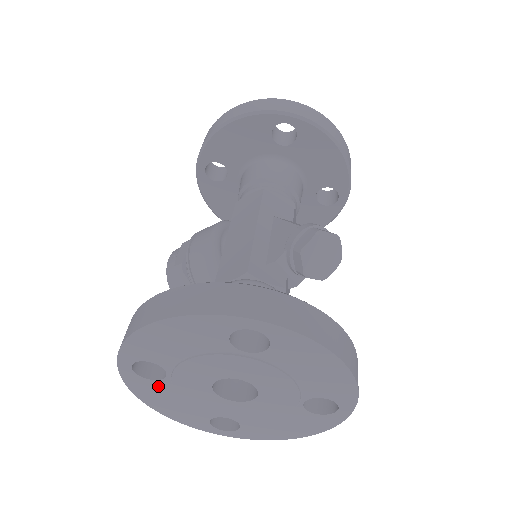
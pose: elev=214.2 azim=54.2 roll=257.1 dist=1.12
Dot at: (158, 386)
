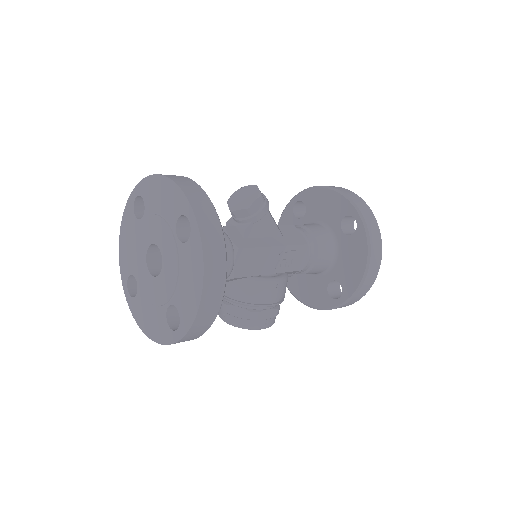
Dot at: (139, 300)
